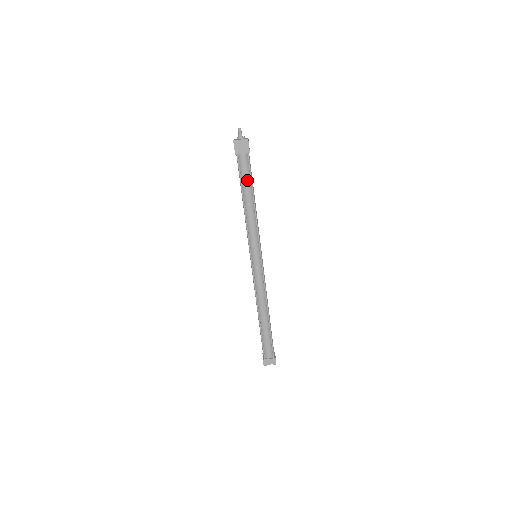
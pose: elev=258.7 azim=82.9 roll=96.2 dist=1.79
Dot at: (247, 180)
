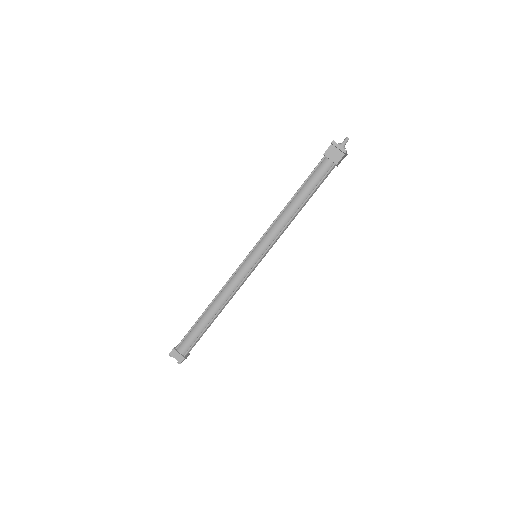
Dot at: (312, 185)
